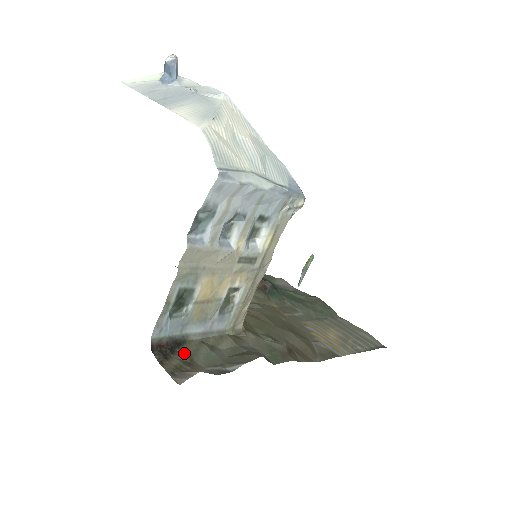
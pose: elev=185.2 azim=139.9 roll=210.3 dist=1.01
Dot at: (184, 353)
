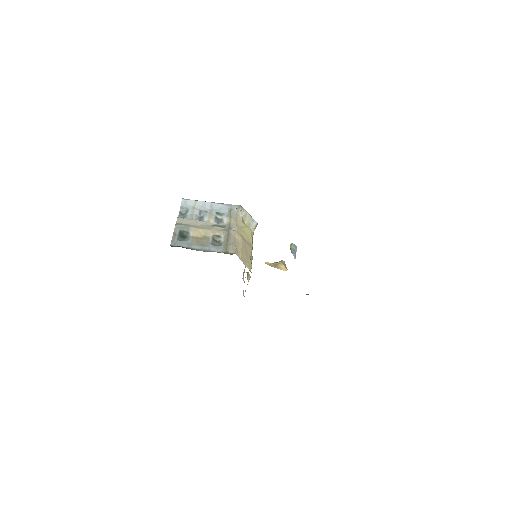
Dot at: occluded
